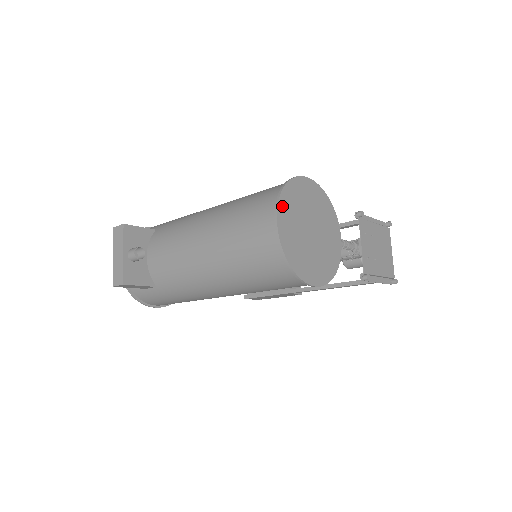
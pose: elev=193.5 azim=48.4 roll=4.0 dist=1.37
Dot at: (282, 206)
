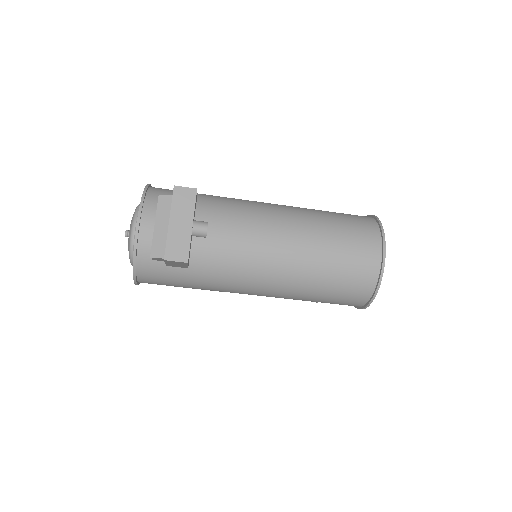
Dot at: (383, 242)
